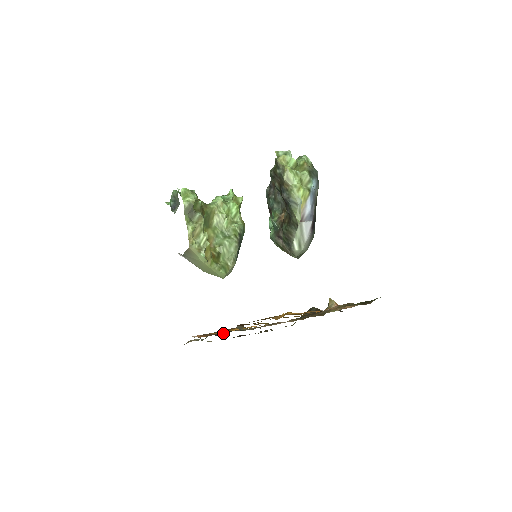
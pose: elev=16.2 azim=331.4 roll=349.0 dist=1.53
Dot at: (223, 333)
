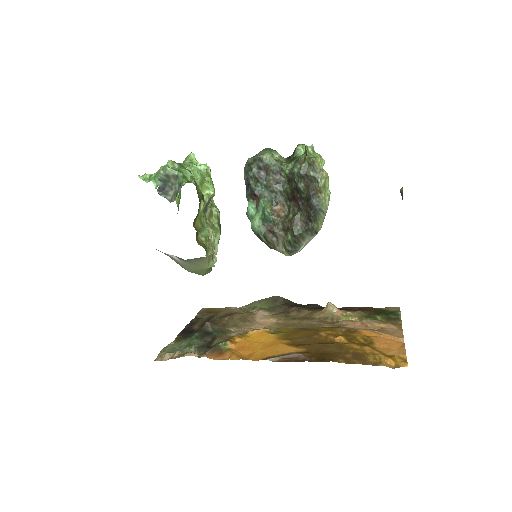
Dot at: (210, 340)
